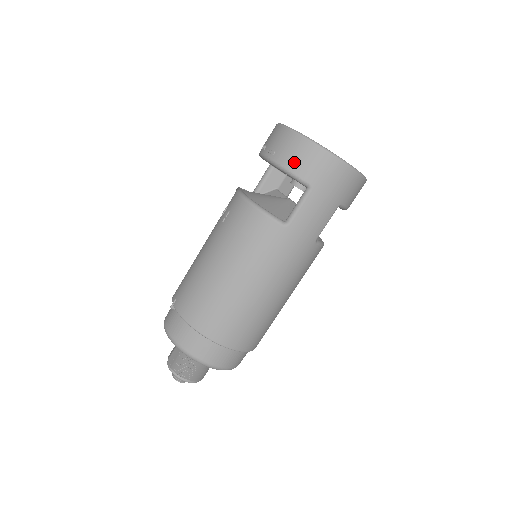
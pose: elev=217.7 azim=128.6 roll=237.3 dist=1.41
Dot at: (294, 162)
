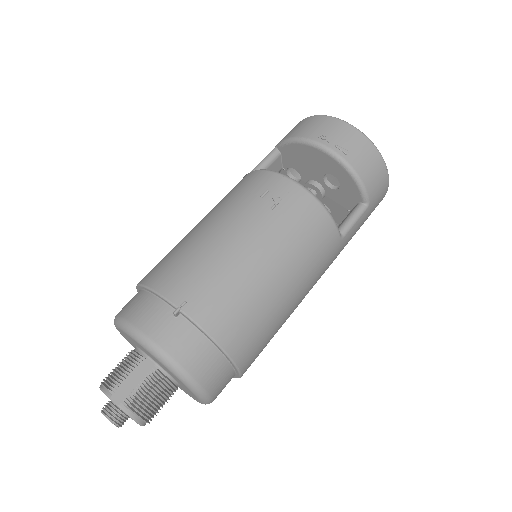
Dot at: (367, 173)
